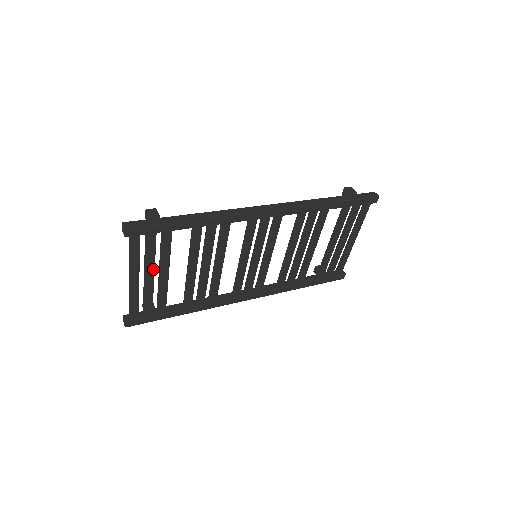
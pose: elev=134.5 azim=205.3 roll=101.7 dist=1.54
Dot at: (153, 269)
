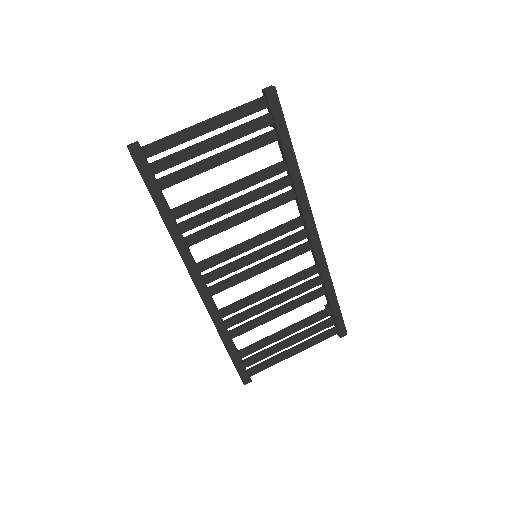
Dot at: (224, 143)
